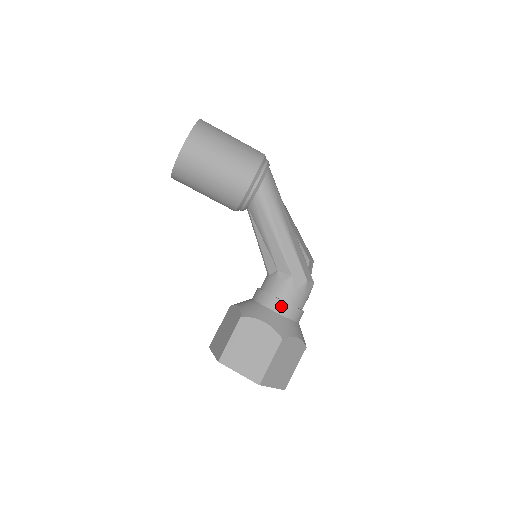
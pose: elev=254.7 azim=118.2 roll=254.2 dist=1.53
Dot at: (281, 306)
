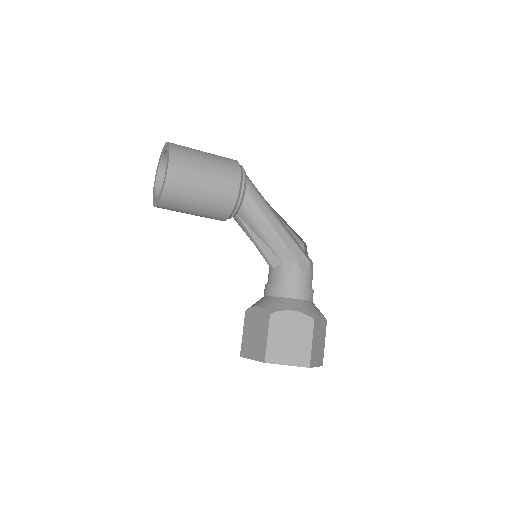
Dot at: (298, 292)
